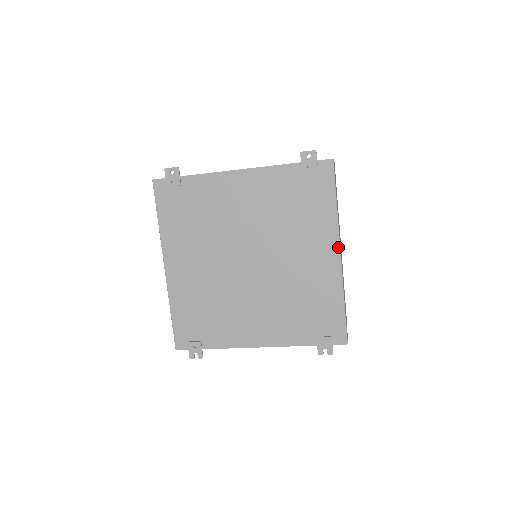
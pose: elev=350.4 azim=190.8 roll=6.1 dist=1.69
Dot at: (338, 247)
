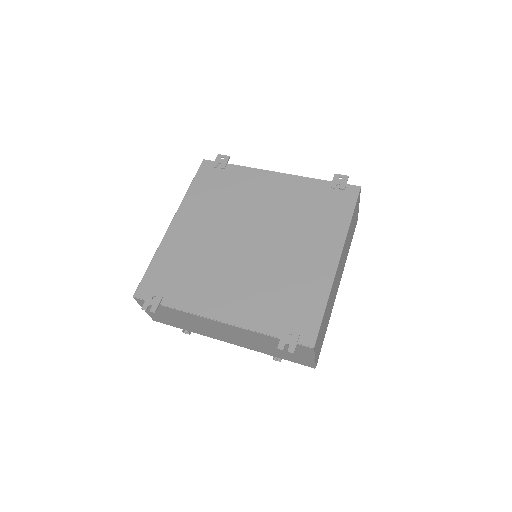
Dot at: (339, 252)
